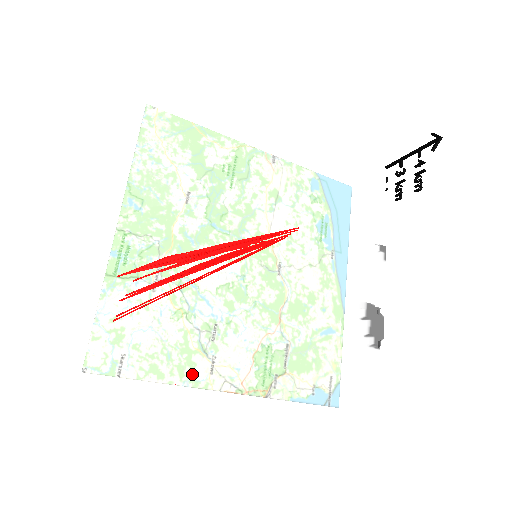
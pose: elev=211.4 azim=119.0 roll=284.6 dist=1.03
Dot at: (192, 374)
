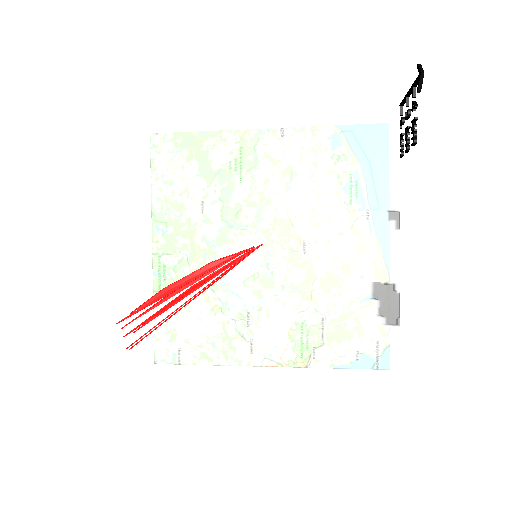
Dot at: (204, 373)
